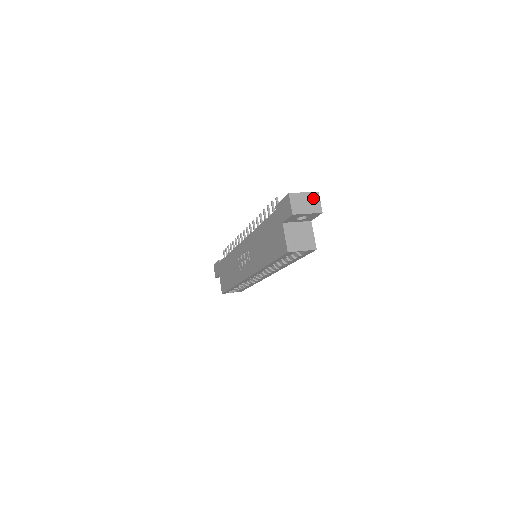
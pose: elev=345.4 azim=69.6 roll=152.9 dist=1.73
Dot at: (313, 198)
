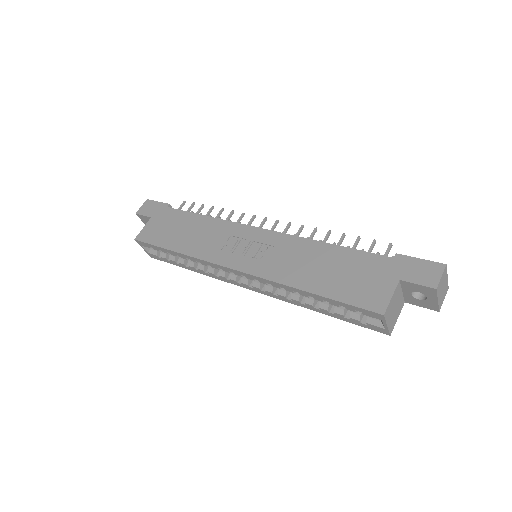
Dot at: (446, 290)
